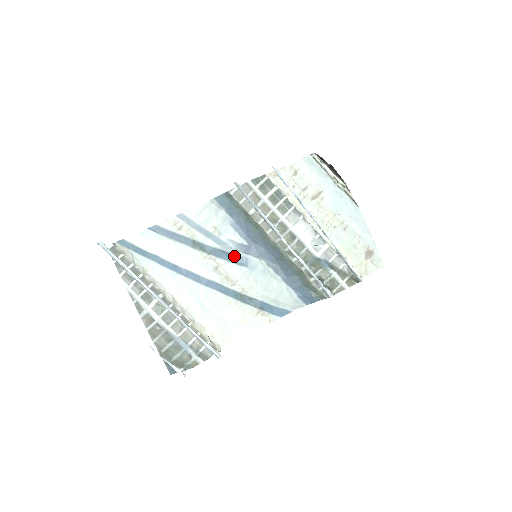
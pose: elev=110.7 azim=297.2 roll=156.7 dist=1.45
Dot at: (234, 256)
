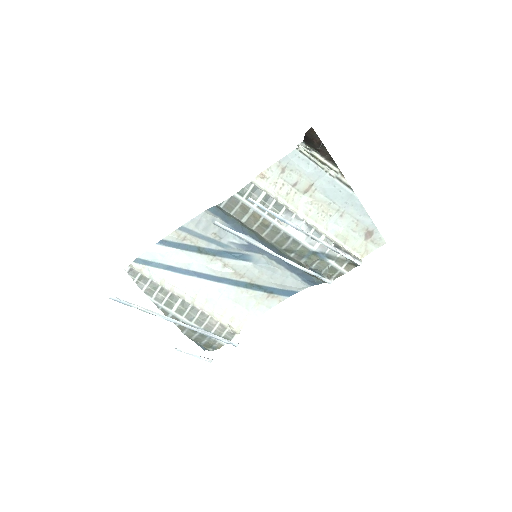
Dot at: (238, 254)
